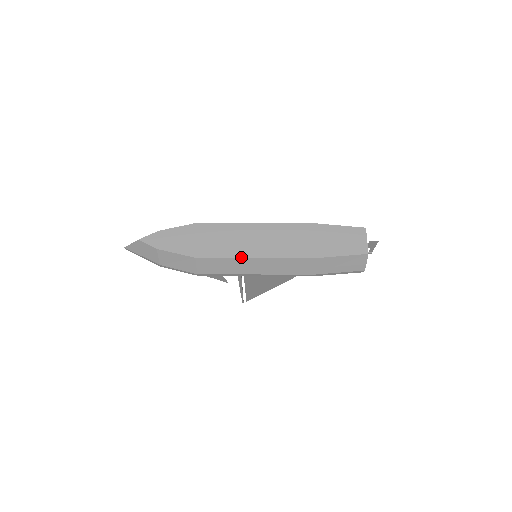
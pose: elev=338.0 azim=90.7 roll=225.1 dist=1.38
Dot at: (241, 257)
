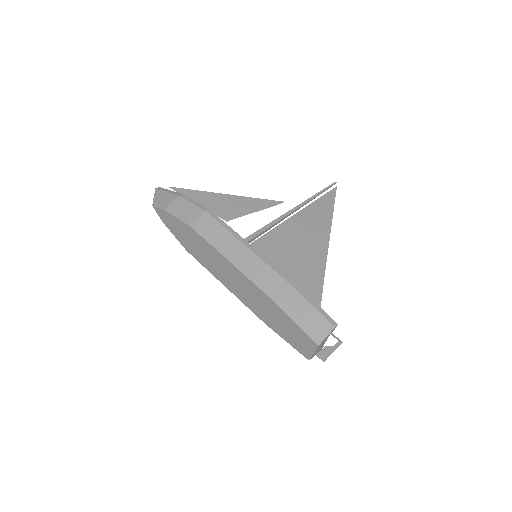
Dot at: (216, 277)
